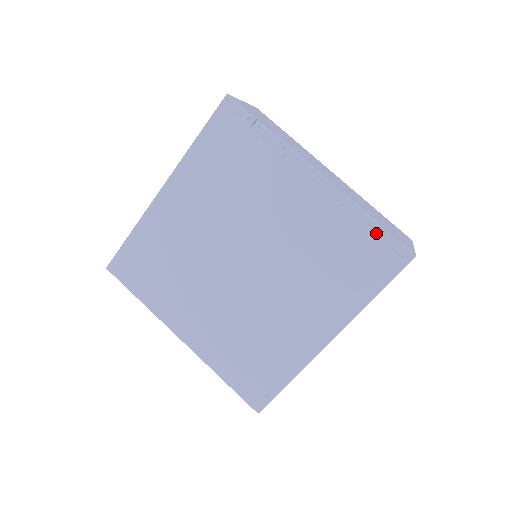
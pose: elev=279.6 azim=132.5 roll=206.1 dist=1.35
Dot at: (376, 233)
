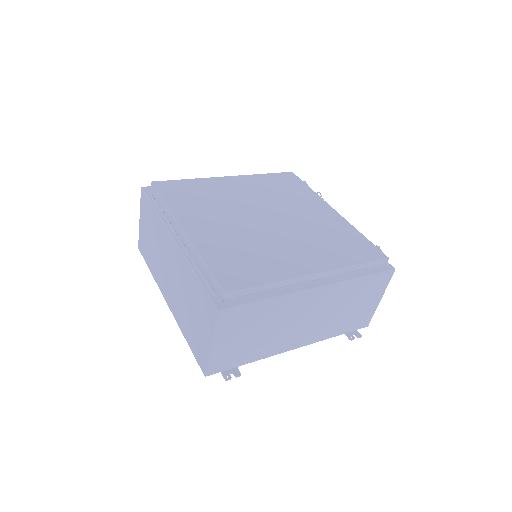
Dot at: occluded
